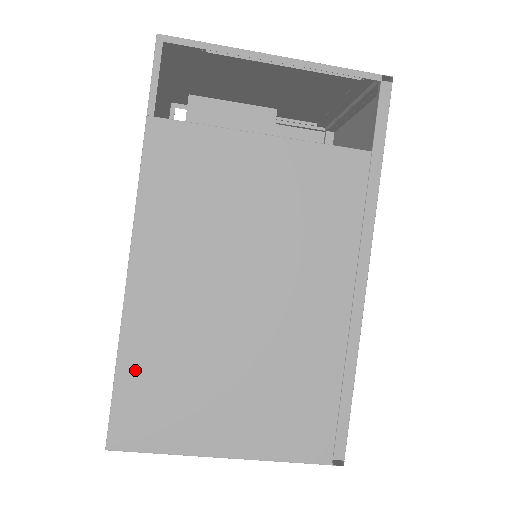
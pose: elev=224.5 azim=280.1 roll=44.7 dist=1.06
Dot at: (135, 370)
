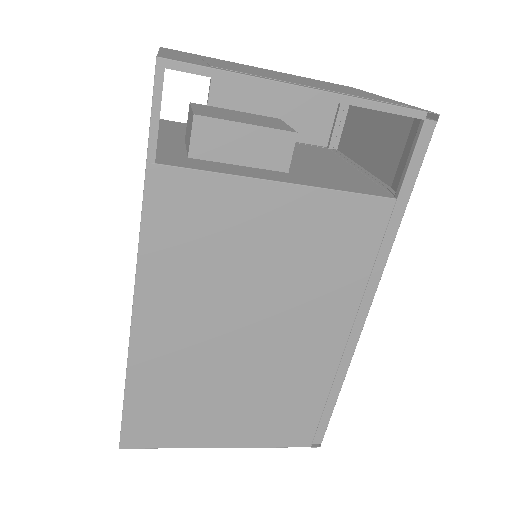
Dot at: (143, 394)
